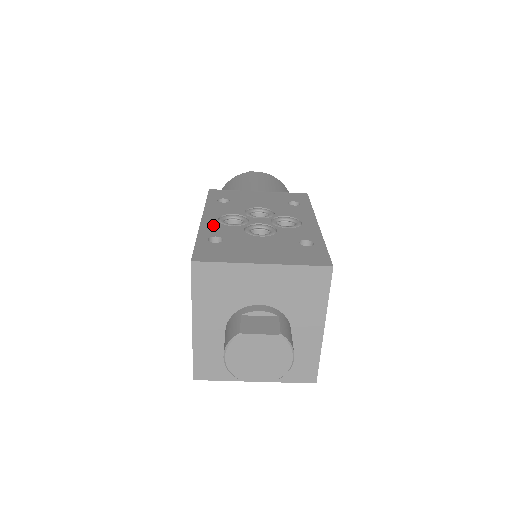
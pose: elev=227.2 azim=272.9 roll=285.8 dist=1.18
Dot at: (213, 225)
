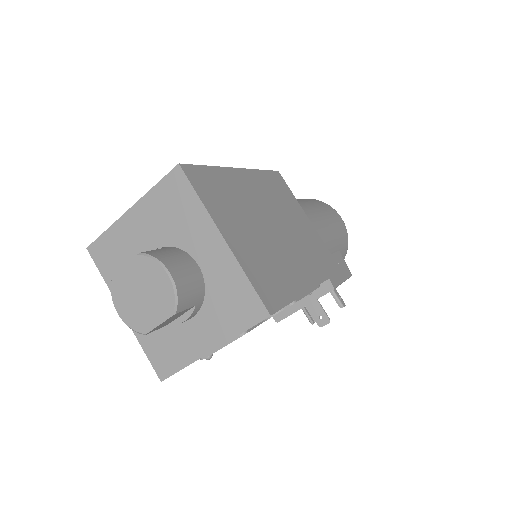
Dot at: occluded
